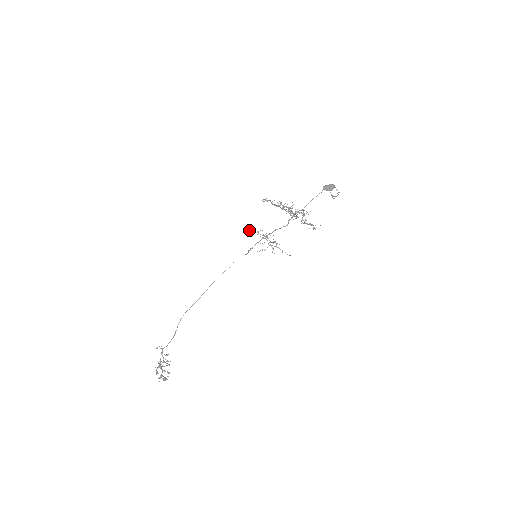
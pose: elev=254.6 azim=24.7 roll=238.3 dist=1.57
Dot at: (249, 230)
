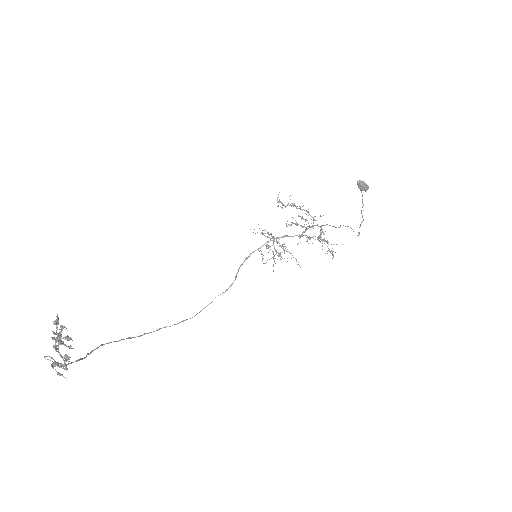
Dot at: occluded
